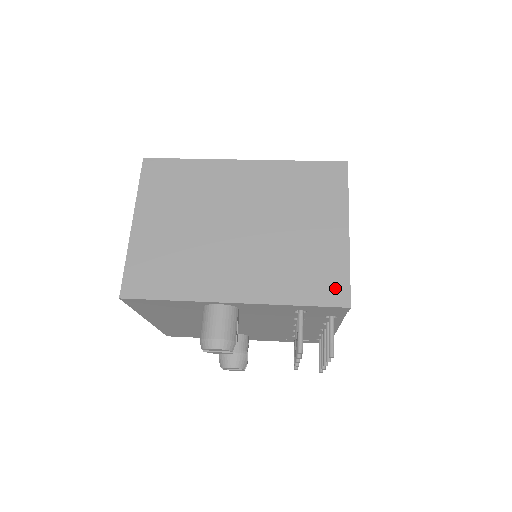
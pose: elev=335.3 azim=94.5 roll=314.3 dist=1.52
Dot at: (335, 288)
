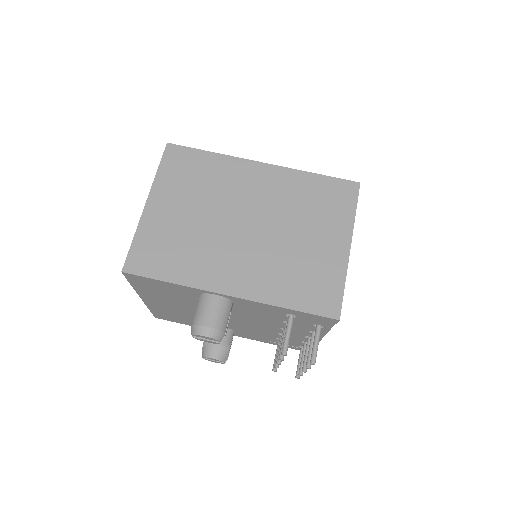
Dot at: (328, 299)
